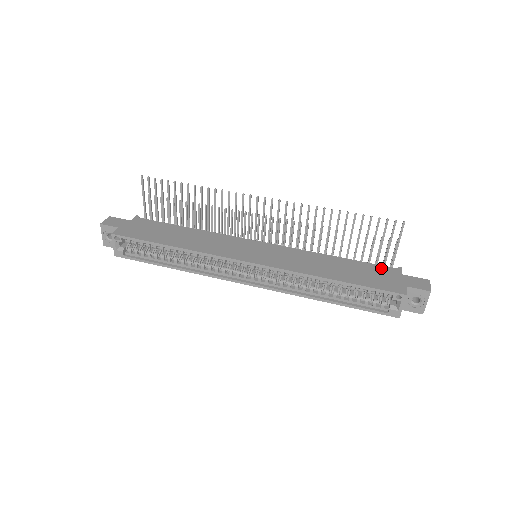
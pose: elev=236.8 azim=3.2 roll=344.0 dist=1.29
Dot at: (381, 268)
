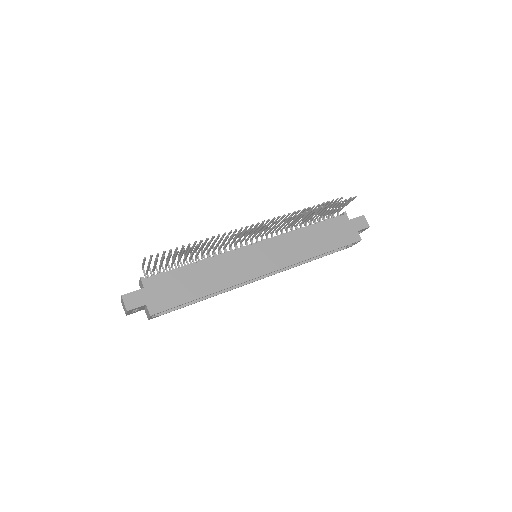
Dot at: (337, 221)
